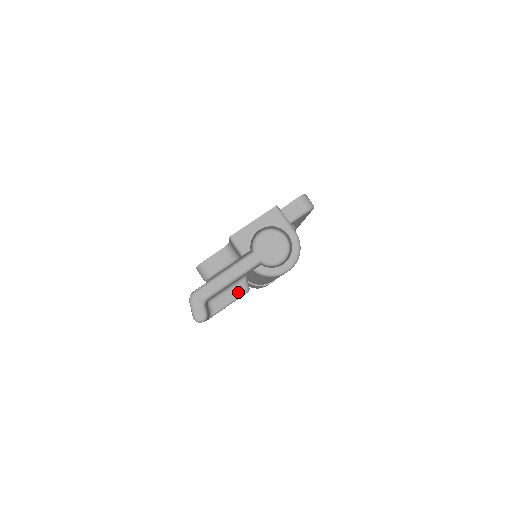
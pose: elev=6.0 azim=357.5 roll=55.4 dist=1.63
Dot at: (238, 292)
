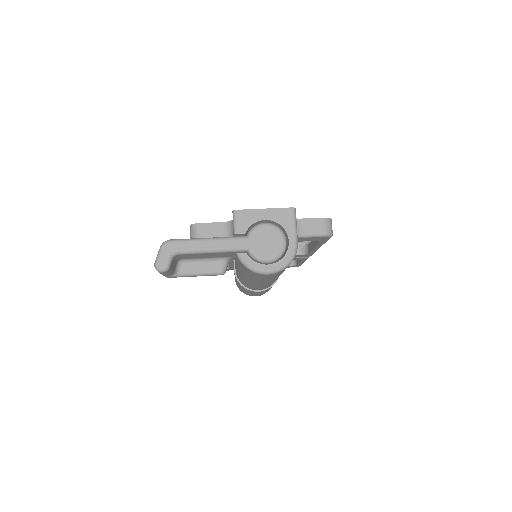
Dot at: (213, 268)
